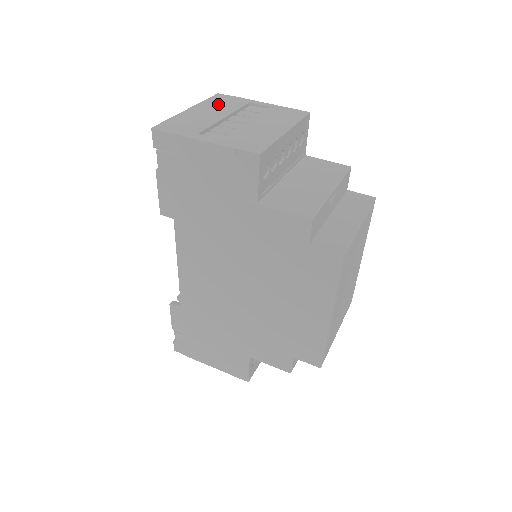
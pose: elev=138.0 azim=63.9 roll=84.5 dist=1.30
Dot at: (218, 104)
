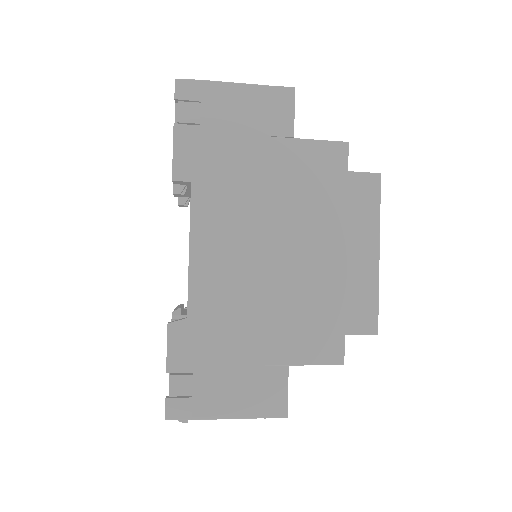
Dot at: occluded
